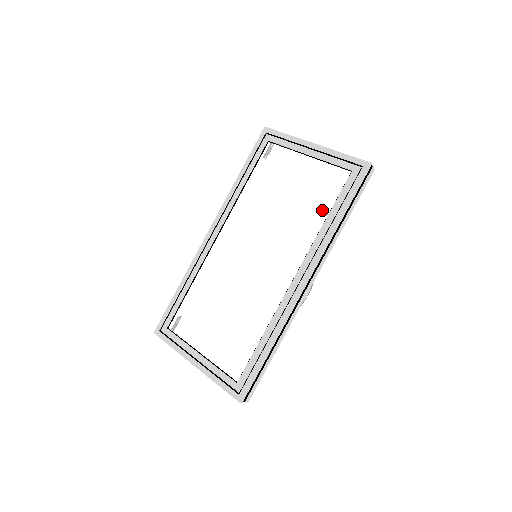
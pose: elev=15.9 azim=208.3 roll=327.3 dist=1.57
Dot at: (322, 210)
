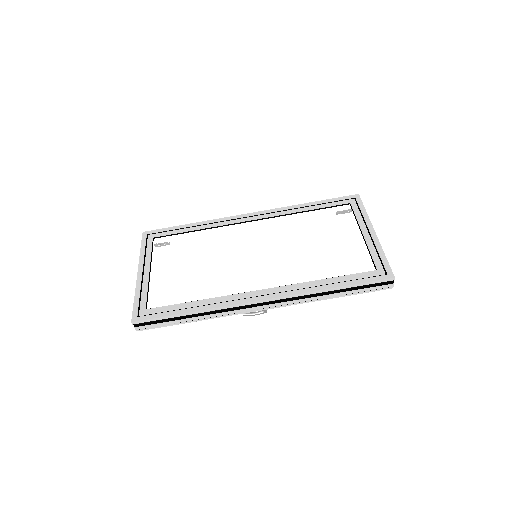
Dot at: (329, 272)
